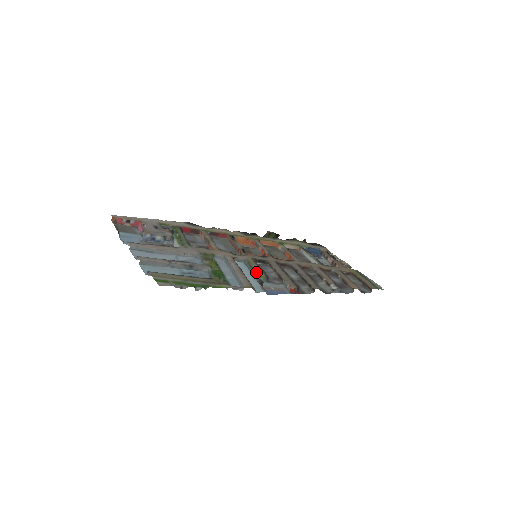
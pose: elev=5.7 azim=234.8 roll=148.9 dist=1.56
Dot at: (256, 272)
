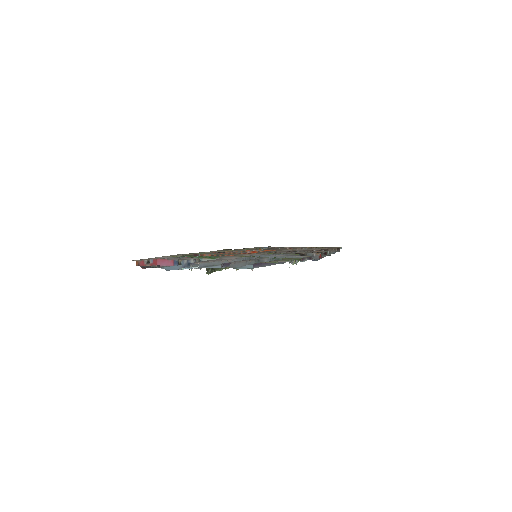
Dot at: (288, 254)
